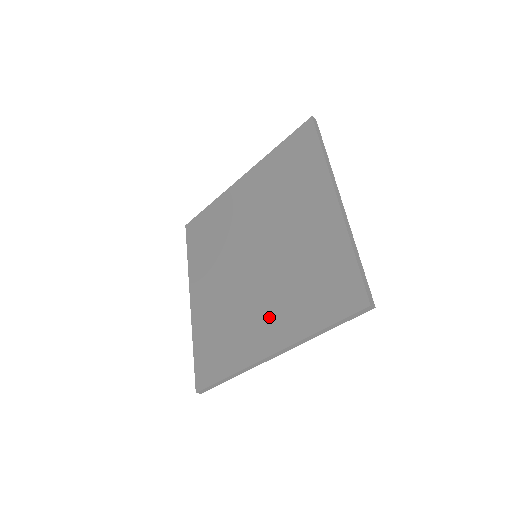
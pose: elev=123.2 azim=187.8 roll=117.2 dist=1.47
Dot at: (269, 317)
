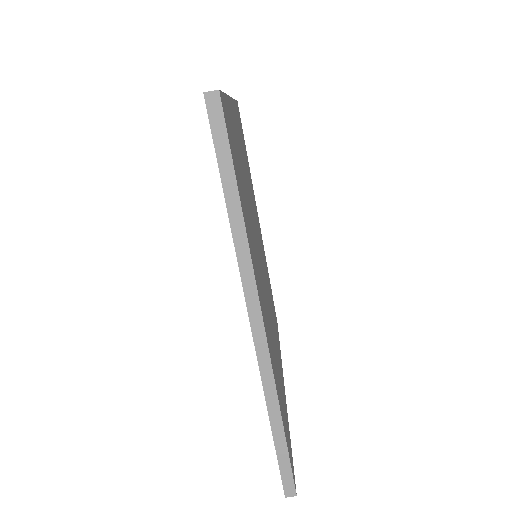
Dot at: occluded
